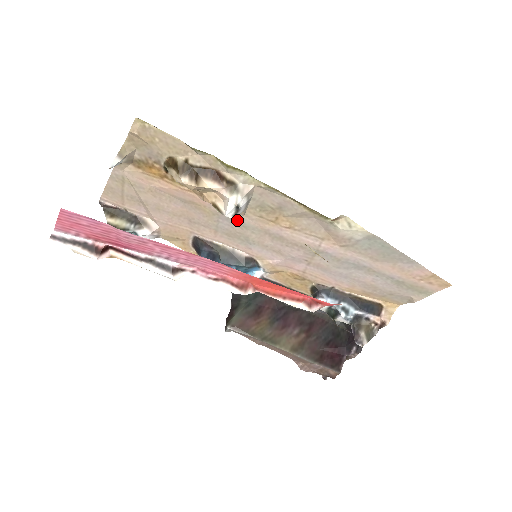
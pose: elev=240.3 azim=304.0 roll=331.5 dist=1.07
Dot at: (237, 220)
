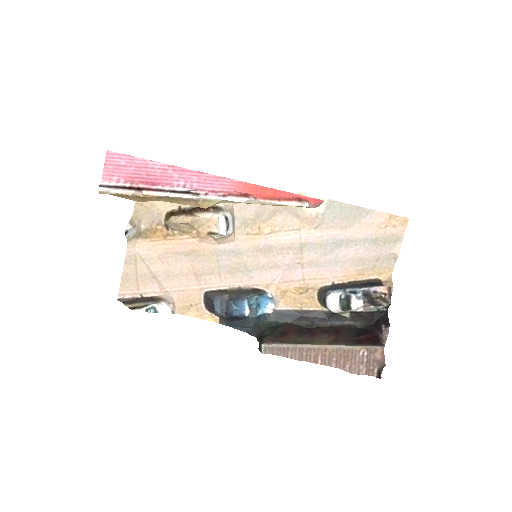
Dot at: (232, 249)
